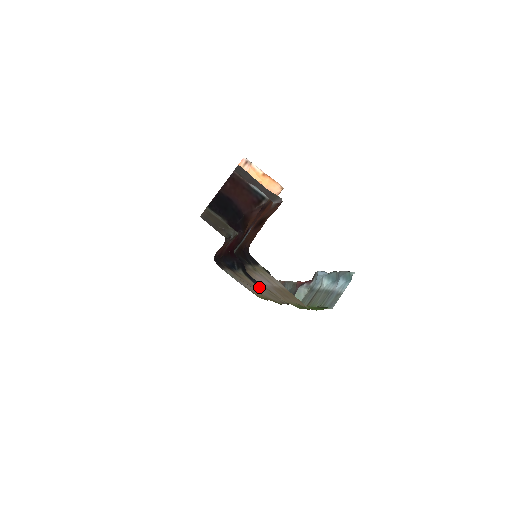
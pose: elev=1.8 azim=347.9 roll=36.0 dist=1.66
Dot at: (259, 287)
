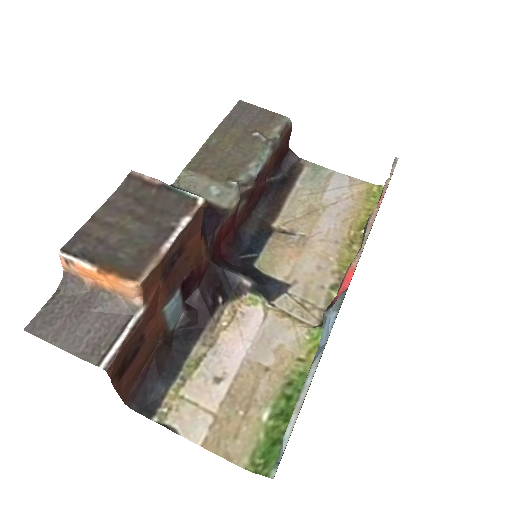
Dot at: (289, 284)
